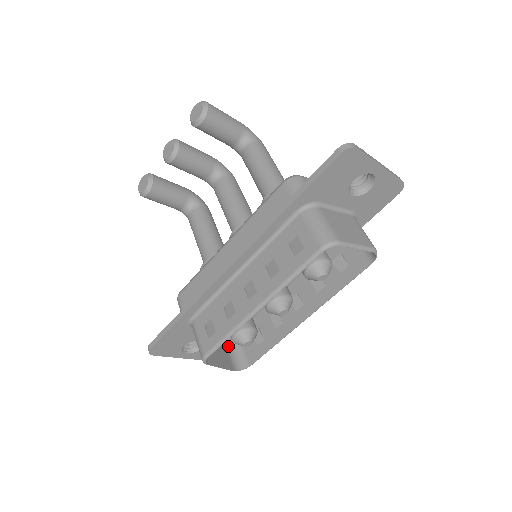
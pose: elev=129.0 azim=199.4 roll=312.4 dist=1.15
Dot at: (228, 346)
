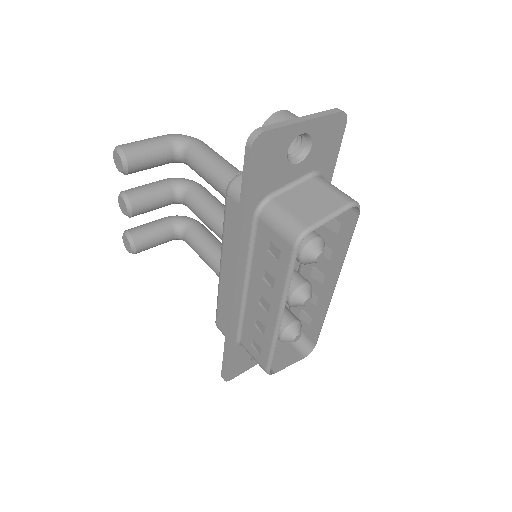
Dot at: occluded
